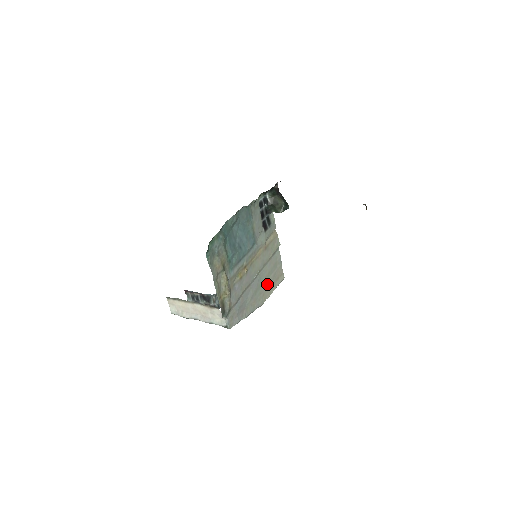
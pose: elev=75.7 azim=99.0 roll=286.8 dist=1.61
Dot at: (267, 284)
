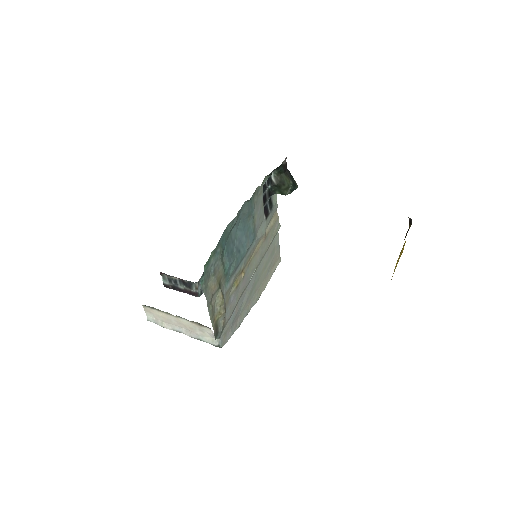
Dot at: (263, 277)
